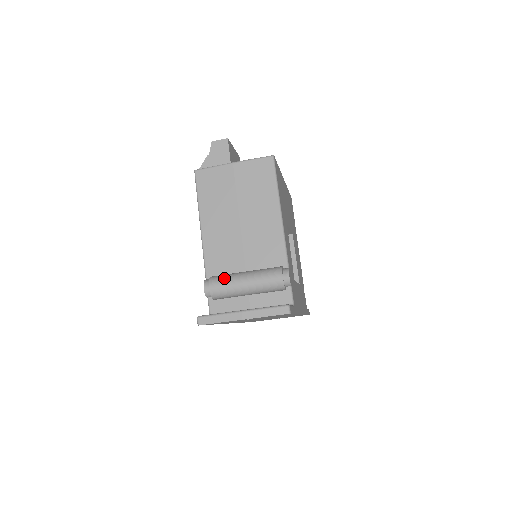
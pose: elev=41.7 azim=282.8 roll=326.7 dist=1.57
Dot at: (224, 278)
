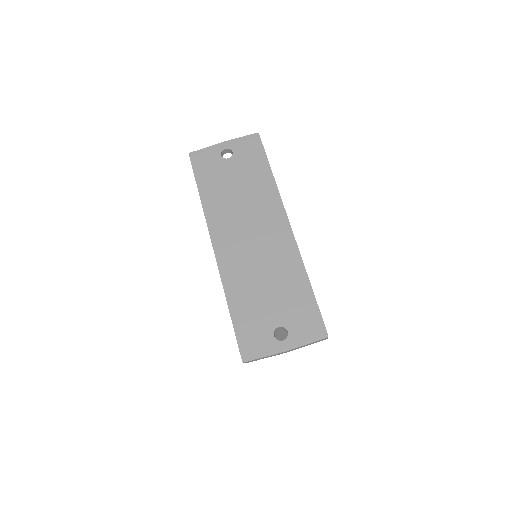
Dot at: occluded
